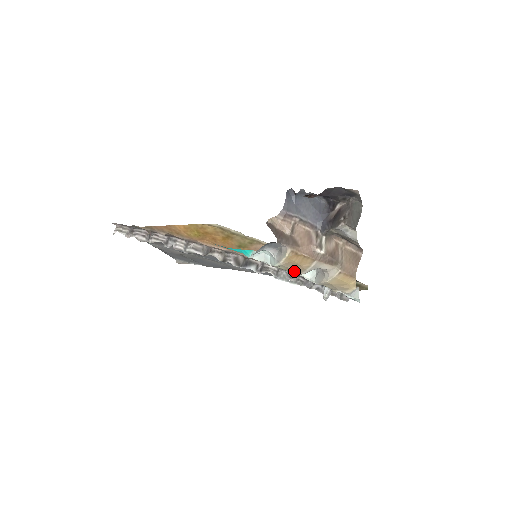
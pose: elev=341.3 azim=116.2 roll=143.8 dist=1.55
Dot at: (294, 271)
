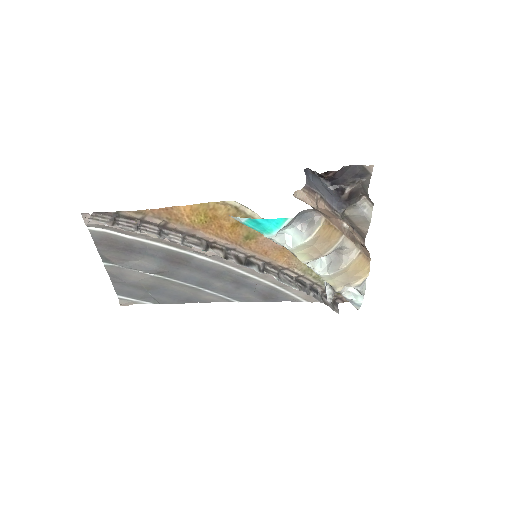
Dot at: (319, 251)
